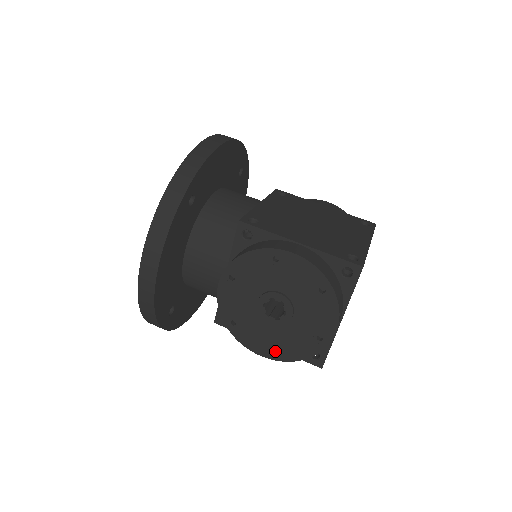
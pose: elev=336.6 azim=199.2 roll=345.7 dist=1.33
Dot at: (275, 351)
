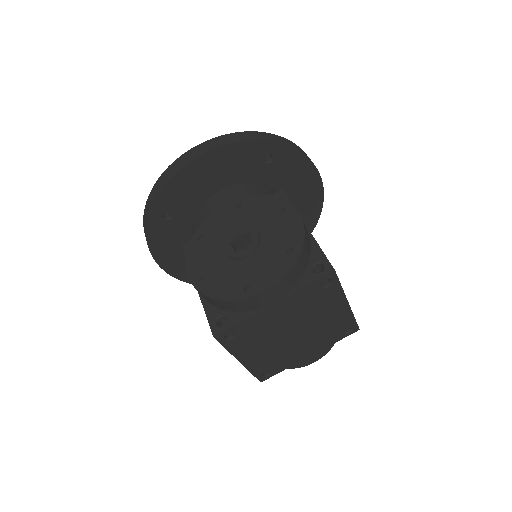
Dot at: (201, 282)
